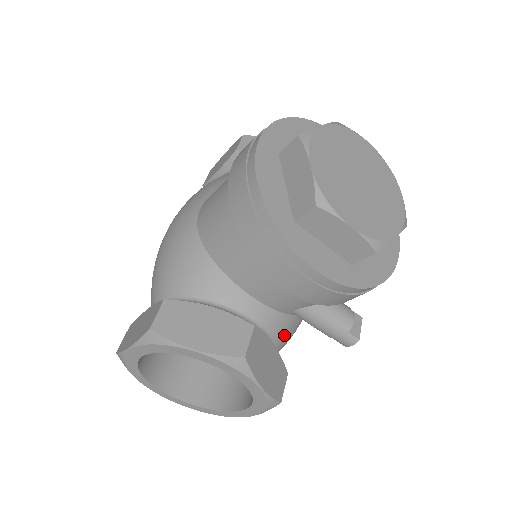
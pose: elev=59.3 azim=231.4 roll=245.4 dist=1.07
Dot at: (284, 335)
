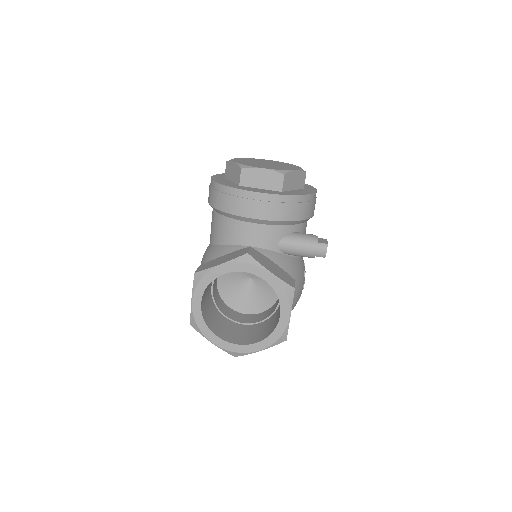
Dot at: (283, 266)
